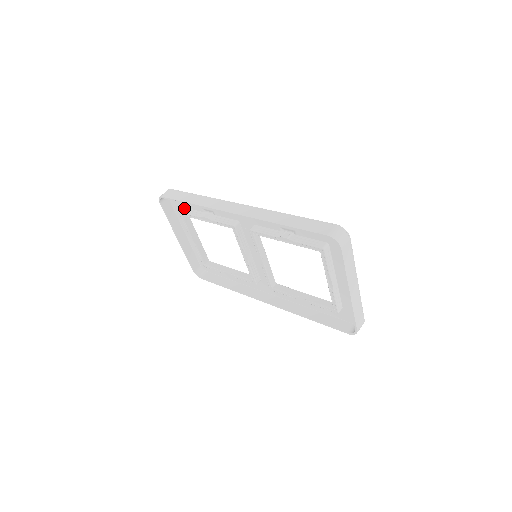
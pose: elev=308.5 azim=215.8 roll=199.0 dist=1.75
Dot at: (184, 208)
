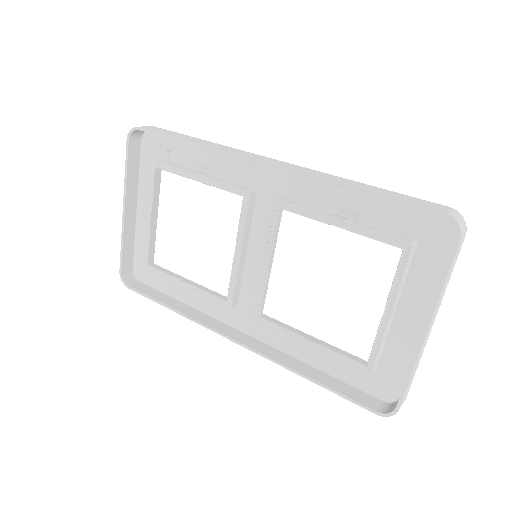
Dot at: (162, 159)
